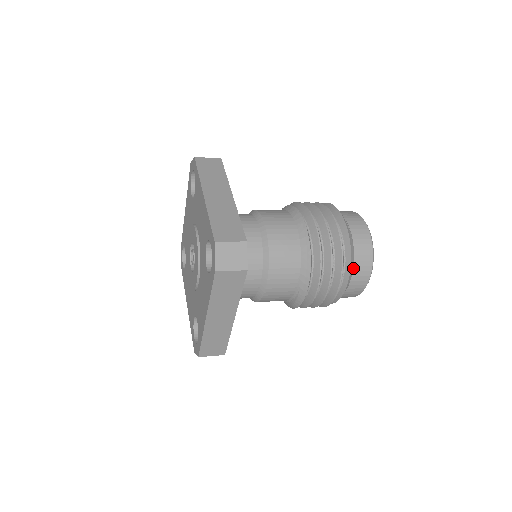
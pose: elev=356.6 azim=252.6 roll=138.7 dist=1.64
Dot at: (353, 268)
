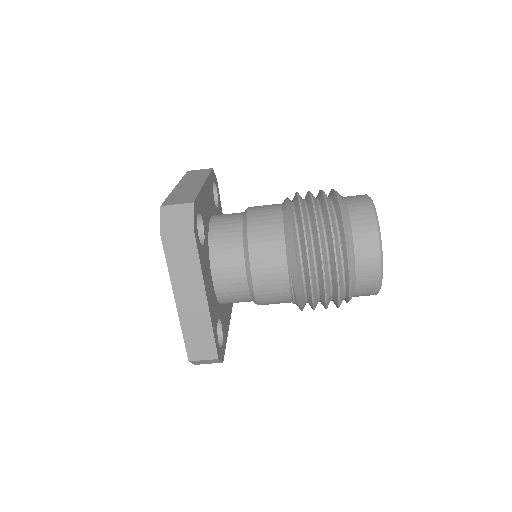
Dot at: (353, 242)
